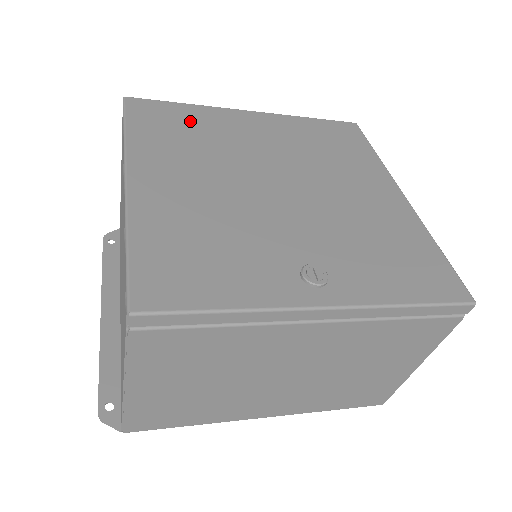
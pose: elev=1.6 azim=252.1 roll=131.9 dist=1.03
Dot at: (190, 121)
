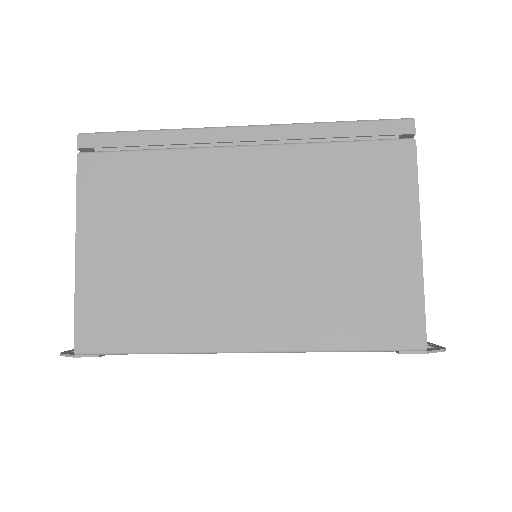
Dot at: occluded
